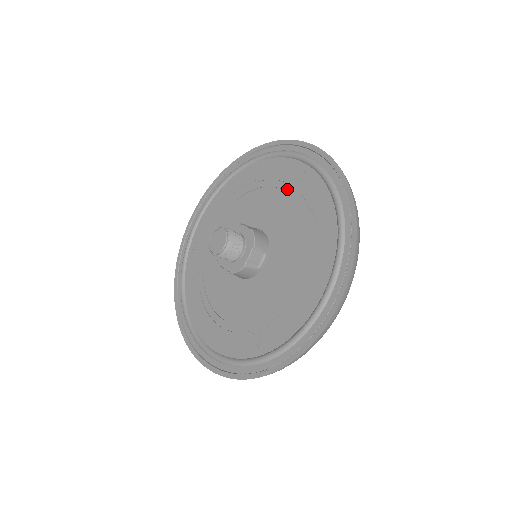
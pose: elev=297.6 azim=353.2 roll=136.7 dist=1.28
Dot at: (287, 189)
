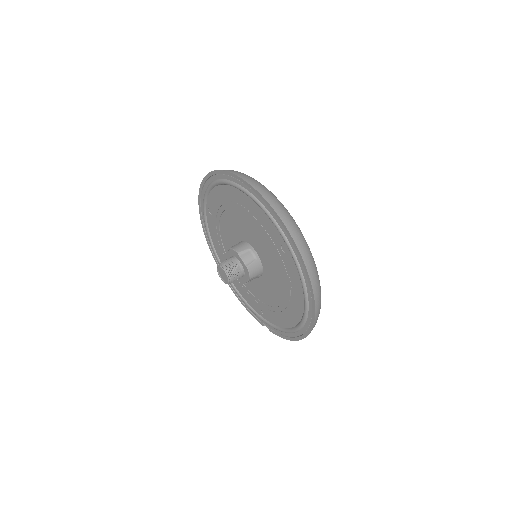
Dot at: (272, 244)
